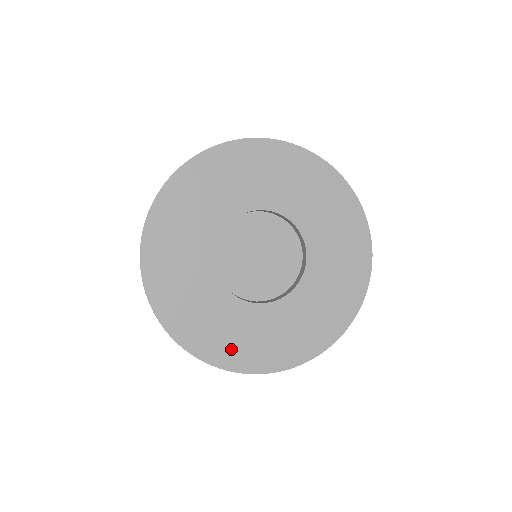
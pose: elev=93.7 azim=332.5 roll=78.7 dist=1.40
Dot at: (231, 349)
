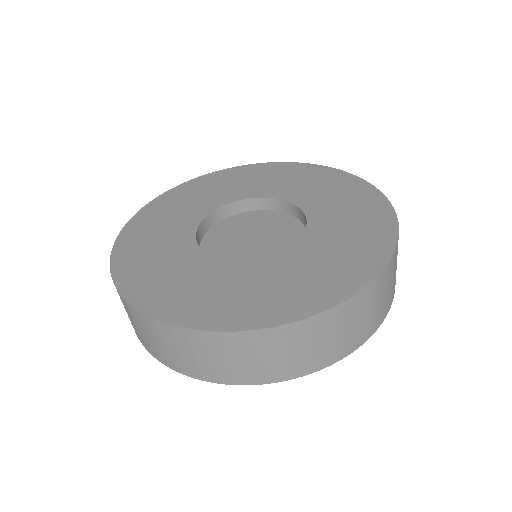
Dot at: (186, 302)
